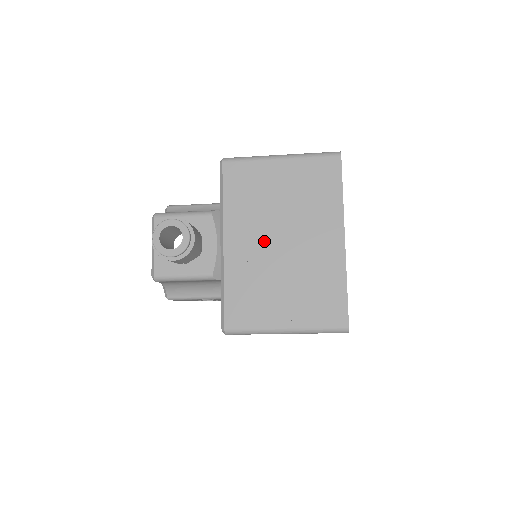
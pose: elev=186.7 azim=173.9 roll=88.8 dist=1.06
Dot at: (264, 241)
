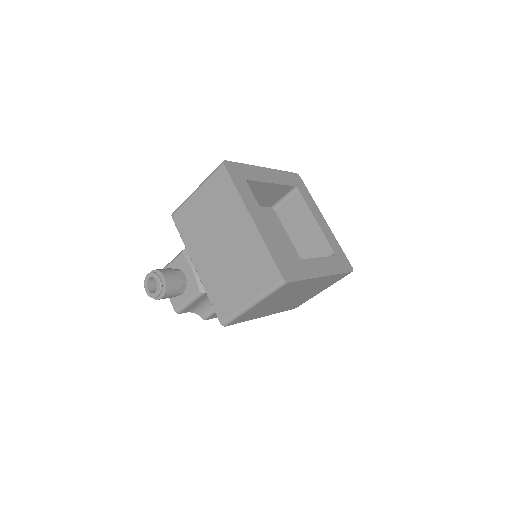
Dot at: (212, 252)
